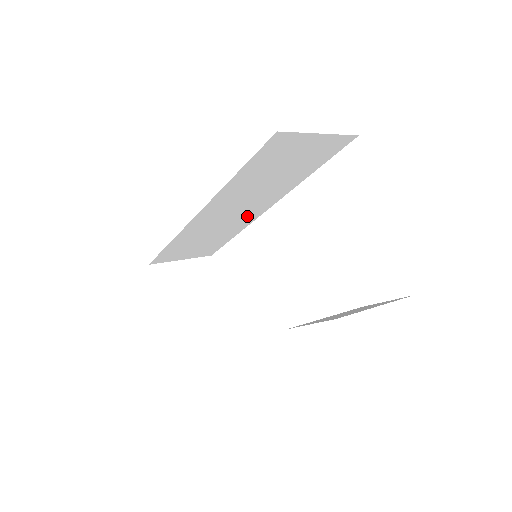
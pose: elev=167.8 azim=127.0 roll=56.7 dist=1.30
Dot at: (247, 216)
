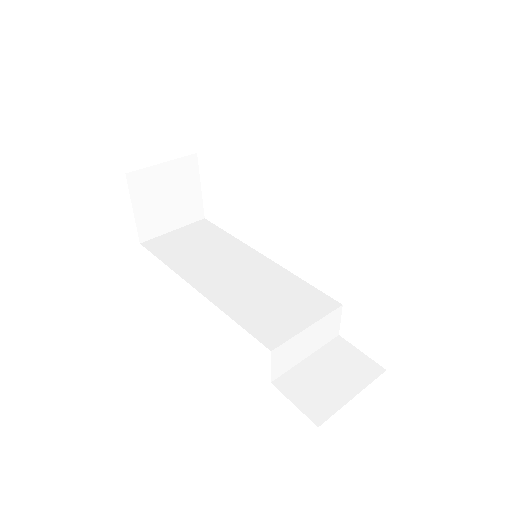
Dot at: occluded
